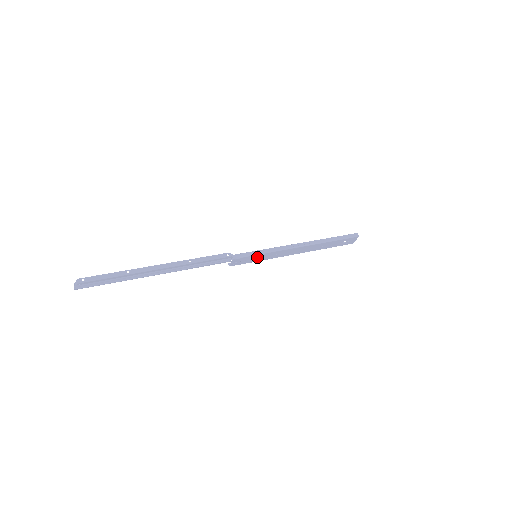
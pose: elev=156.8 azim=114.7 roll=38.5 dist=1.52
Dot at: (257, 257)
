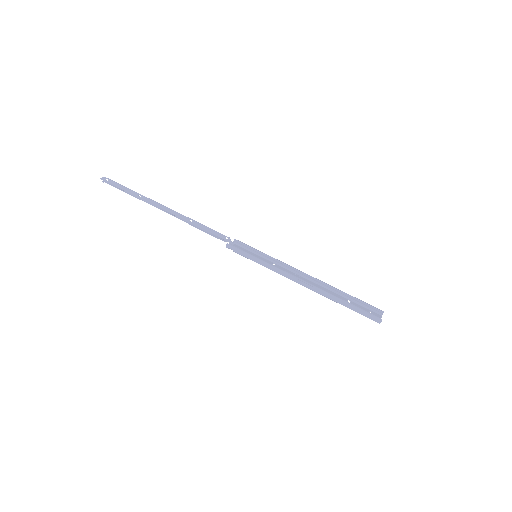
Dot at: occluded
